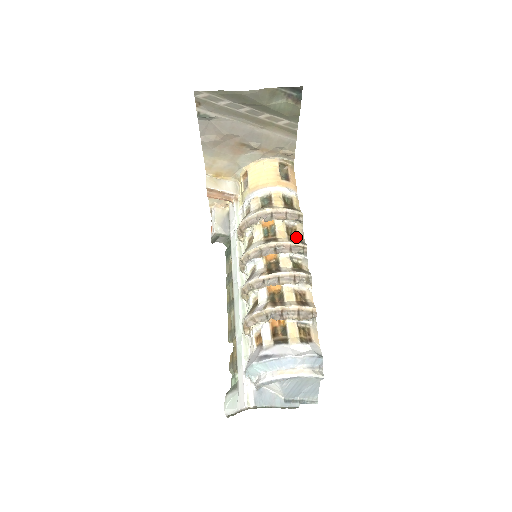
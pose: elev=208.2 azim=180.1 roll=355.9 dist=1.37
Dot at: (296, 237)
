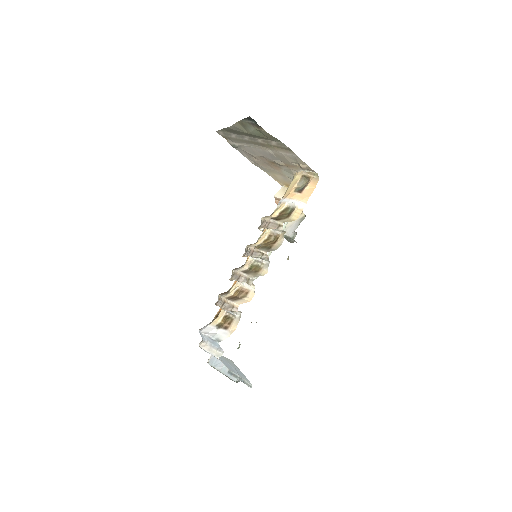
Dot at: (268, 244)
